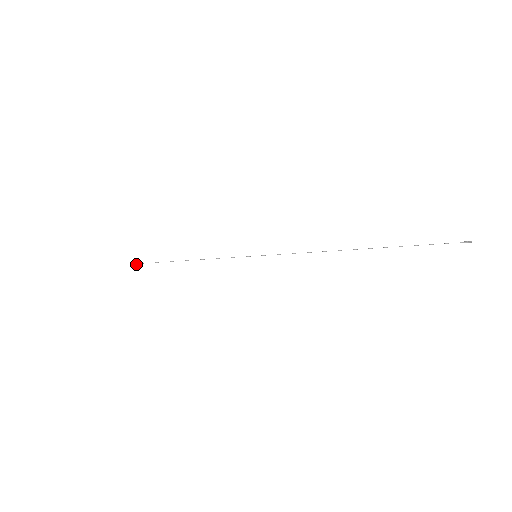
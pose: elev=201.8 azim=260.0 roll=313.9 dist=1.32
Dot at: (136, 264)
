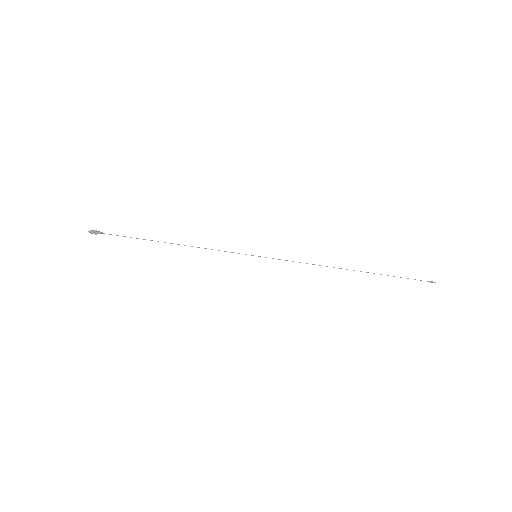
Dot at: (96, 234)
